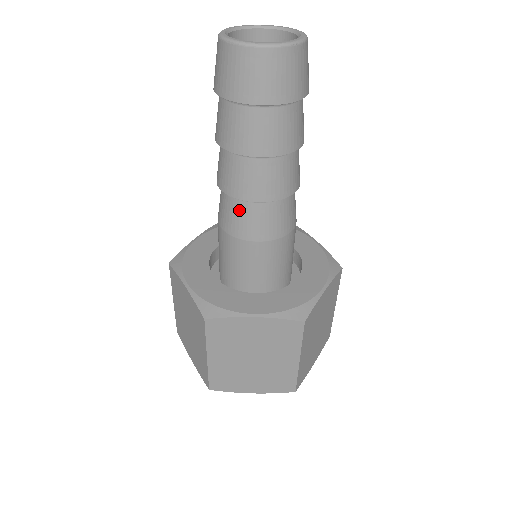
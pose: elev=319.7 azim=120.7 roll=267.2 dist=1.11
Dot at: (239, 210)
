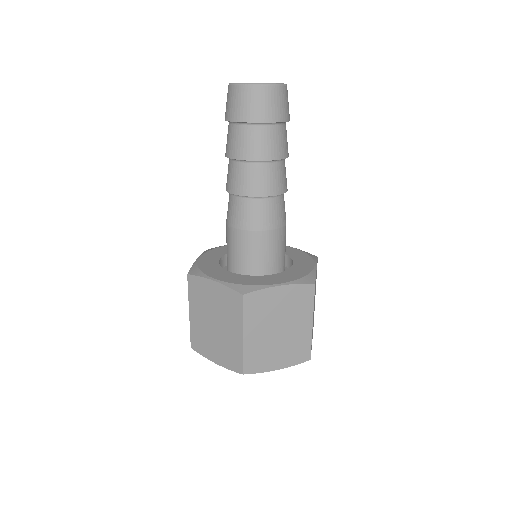
Dot at: (253, 207)
